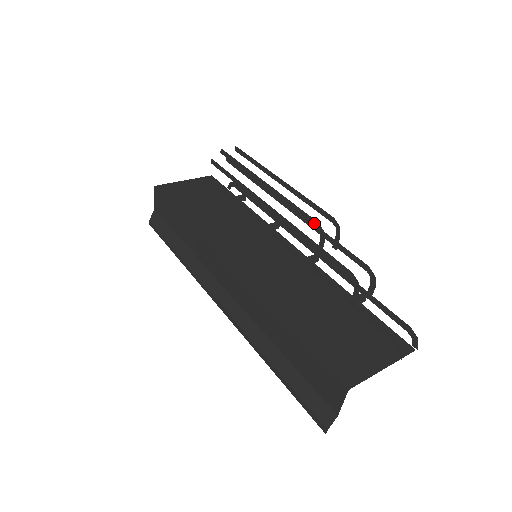
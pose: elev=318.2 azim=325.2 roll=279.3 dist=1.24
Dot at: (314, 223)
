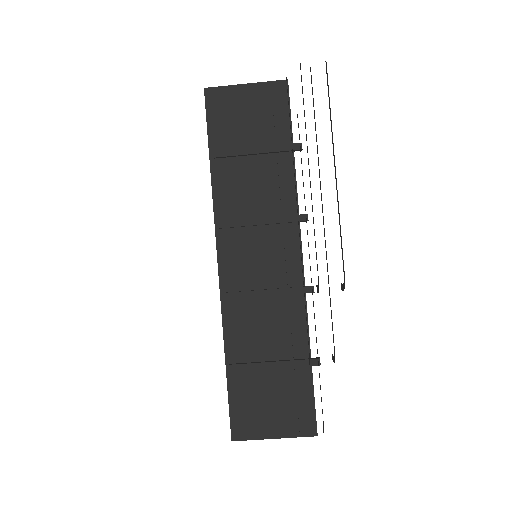
Dot at: occluded
